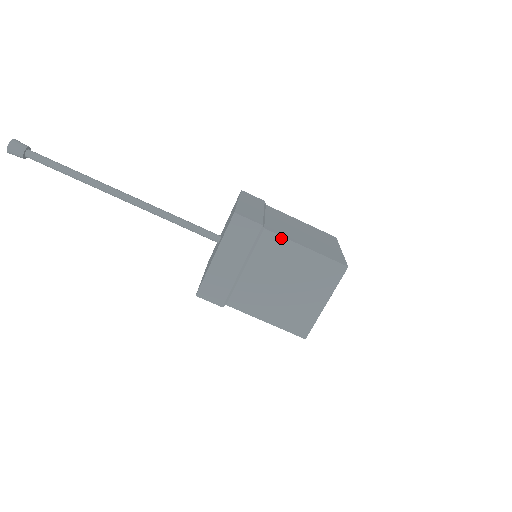
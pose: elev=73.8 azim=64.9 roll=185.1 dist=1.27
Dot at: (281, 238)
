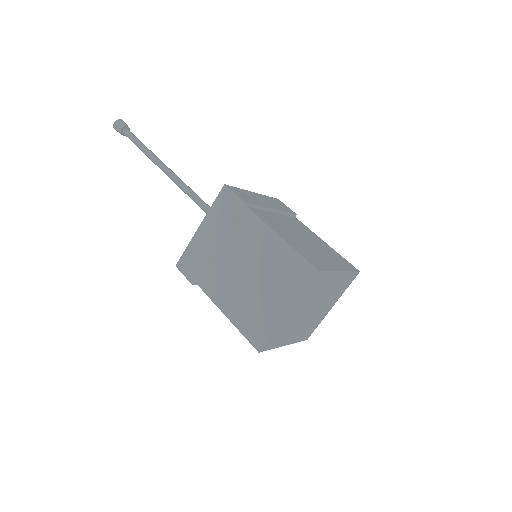
Dot at: (307, 228)
